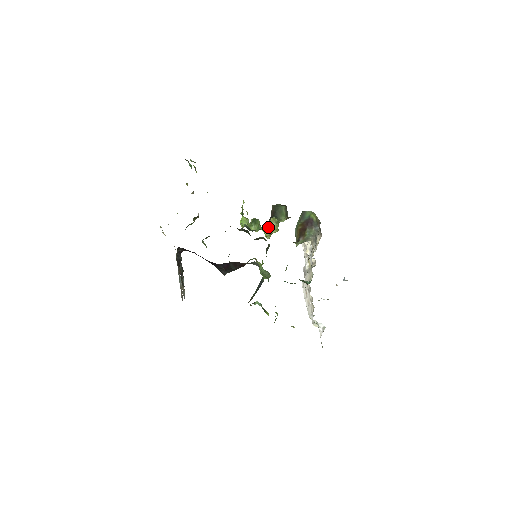
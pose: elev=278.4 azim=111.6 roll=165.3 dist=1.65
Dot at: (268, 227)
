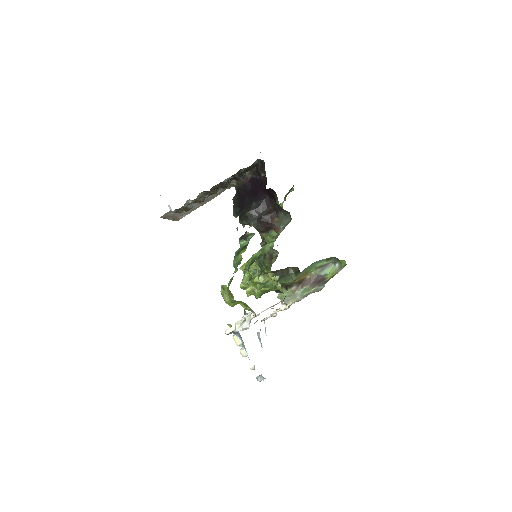
Dot at: (266, 277)
